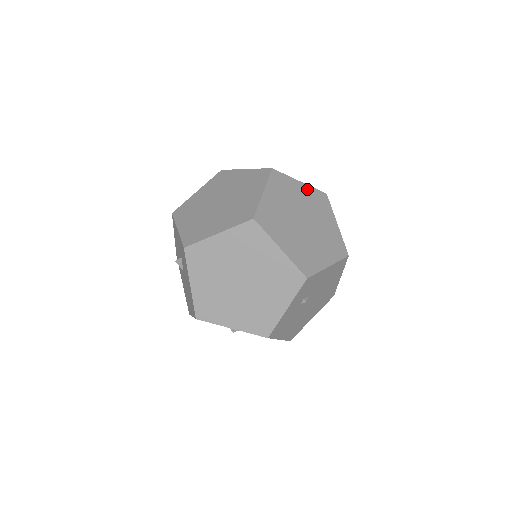
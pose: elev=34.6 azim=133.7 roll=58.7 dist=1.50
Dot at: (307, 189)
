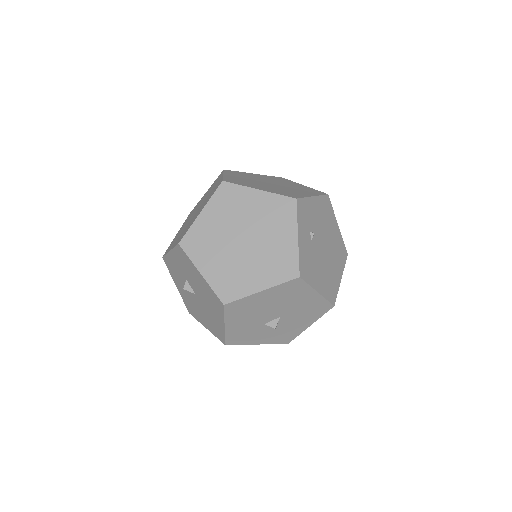
Dot at: (263, 176)
